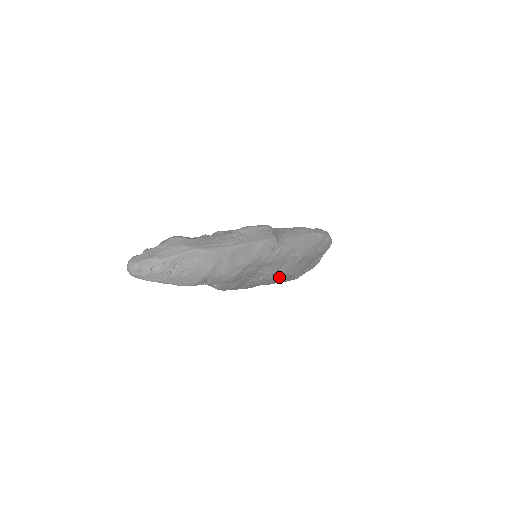
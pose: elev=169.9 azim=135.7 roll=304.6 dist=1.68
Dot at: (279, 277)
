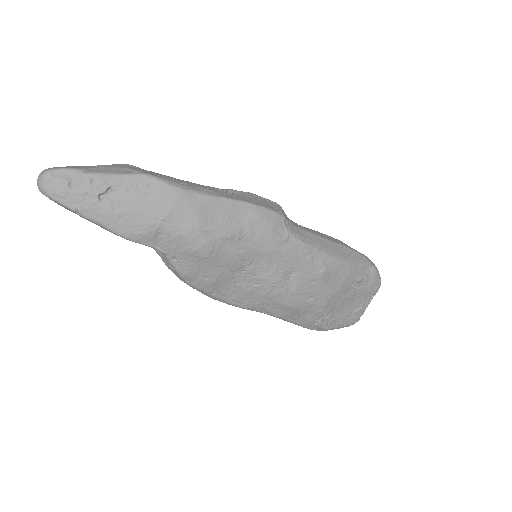
Dot at: (287, 297)
